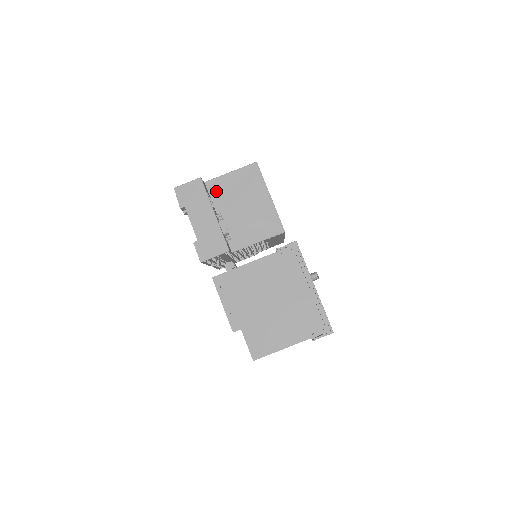
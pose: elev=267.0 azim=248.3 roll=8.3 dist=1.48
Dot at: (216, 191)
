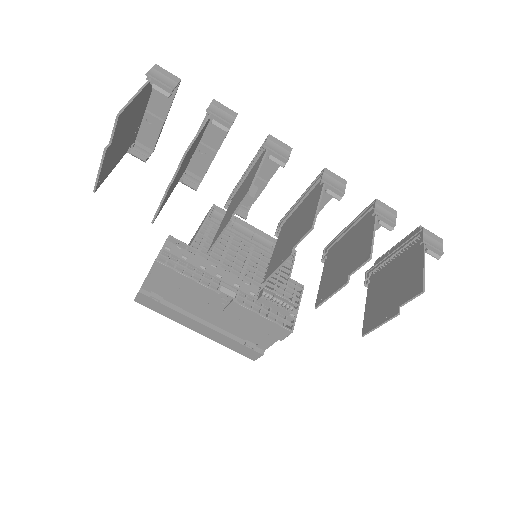
Dot at: occluded
